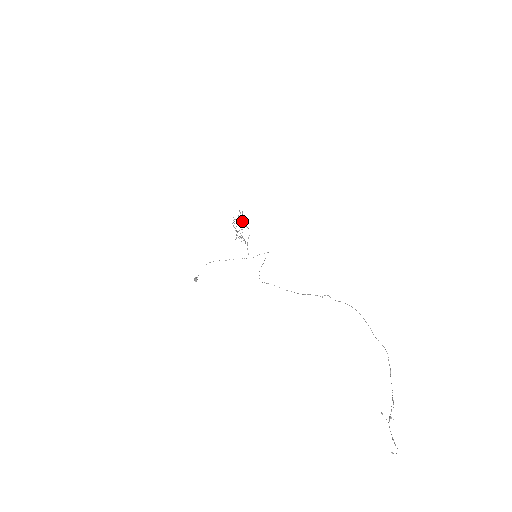
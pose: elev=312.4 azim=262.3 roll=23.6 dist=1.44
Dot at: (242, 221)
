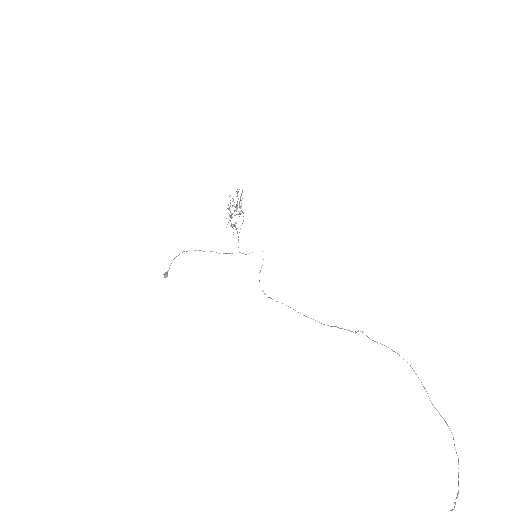
Dot at: occluded
